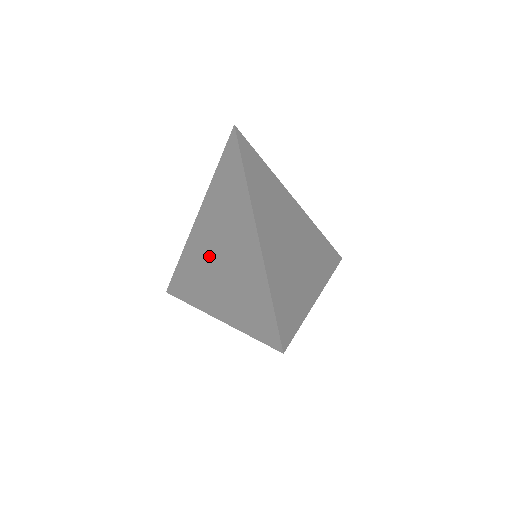
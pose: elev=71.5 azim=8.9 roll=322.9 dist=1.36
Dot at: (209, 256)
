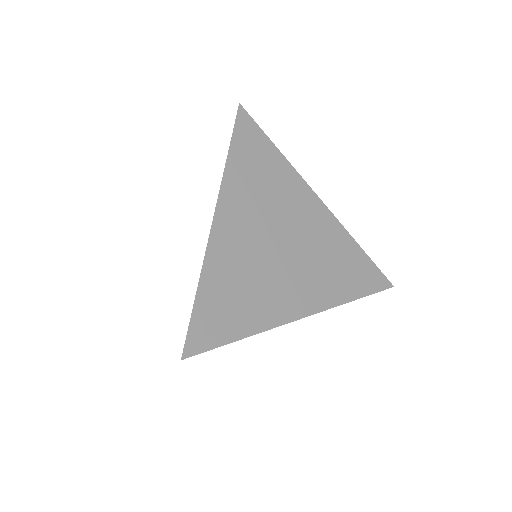
Dot at: occluded
